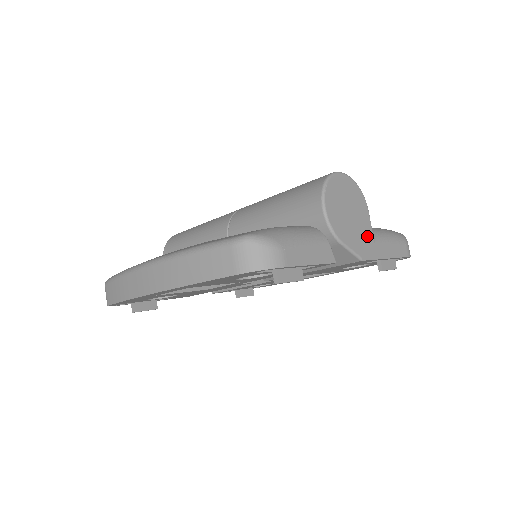
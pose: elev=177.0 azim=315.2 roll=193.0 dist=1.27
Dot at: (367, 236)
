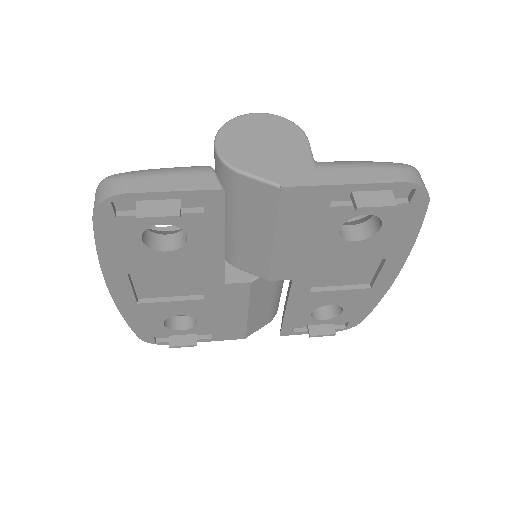
Dot at: (298, 164)
